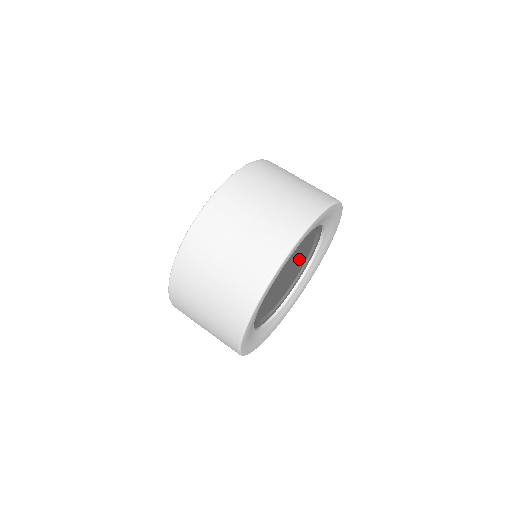
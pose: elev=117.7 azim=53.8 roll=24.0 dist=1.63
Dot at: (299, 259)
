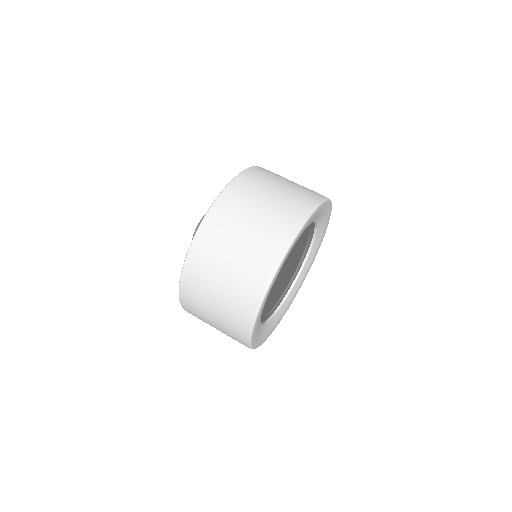
Dot at: (293, 251)
